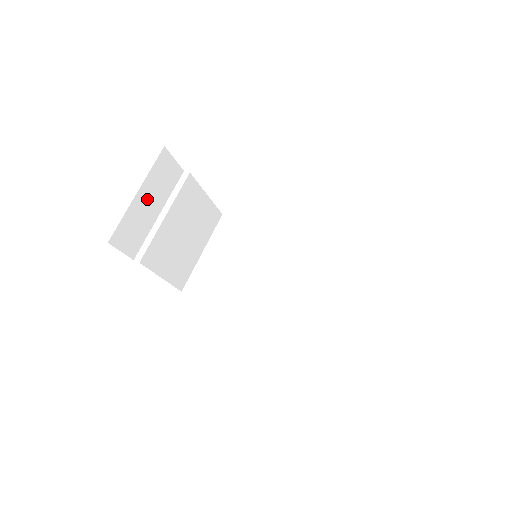
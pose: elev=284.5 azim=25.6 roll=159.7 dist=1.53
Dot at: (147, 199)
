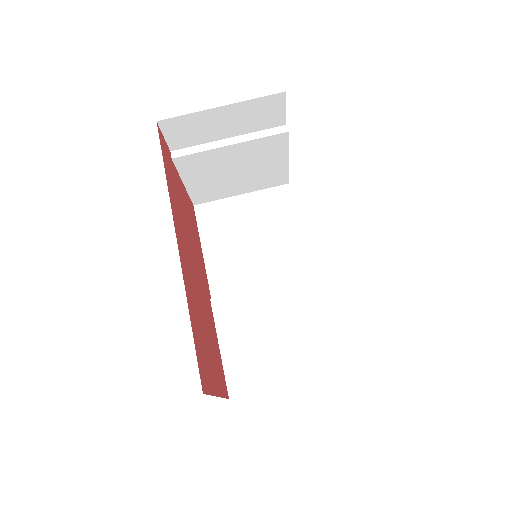
Dot at: (227, 118)
